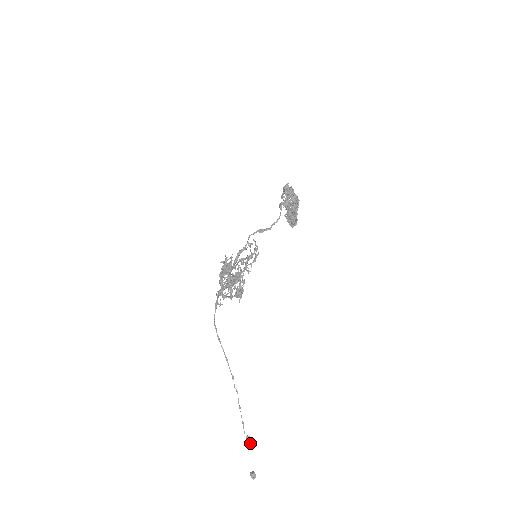
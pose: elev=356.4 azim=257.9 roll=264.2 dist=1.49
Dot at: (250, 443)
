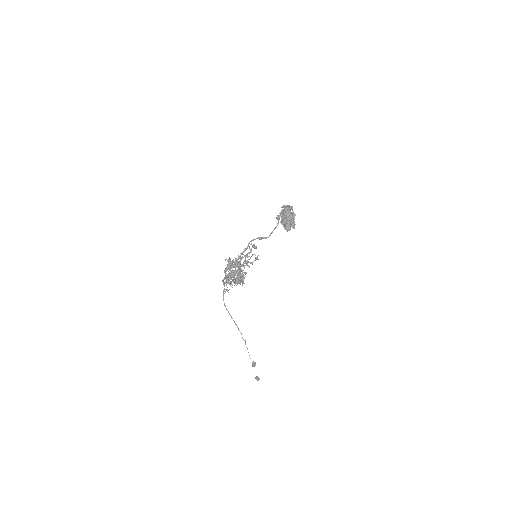
Dot at: (255, 365)
